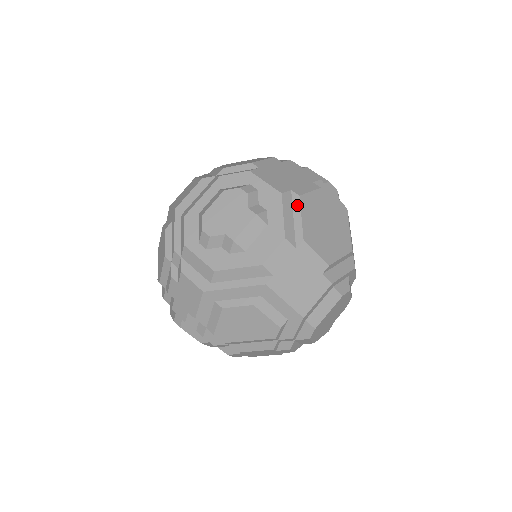
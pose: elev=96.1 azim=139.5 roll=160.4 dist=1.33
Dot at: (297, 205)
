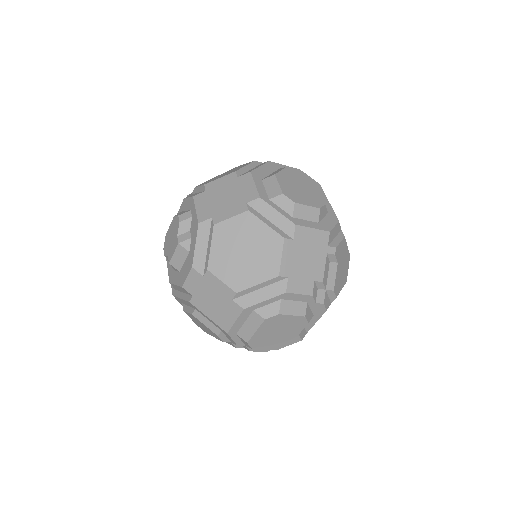
Dot at: (211, 234)
